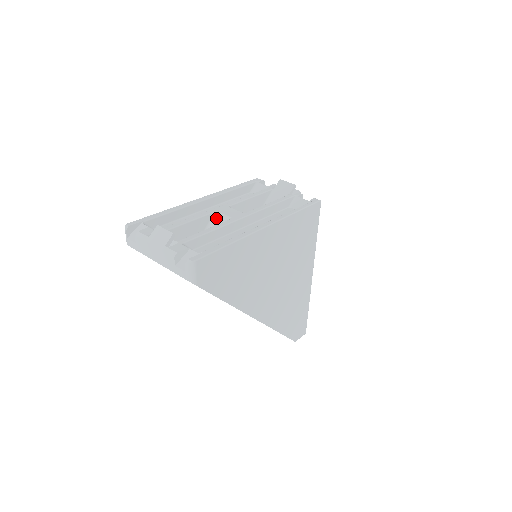
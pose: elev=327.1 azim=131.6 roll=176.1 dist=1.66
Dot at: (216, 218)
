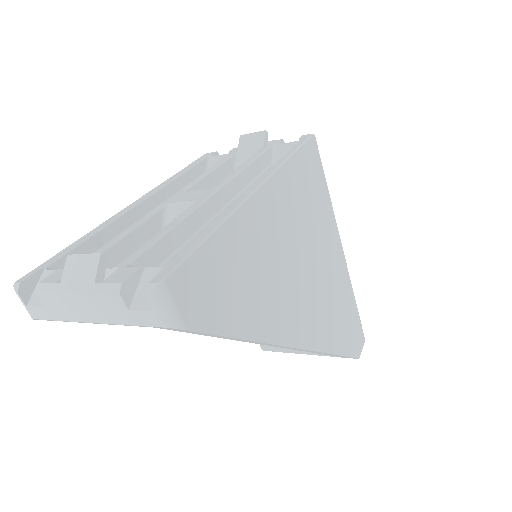
Dot at: (171, 214)
